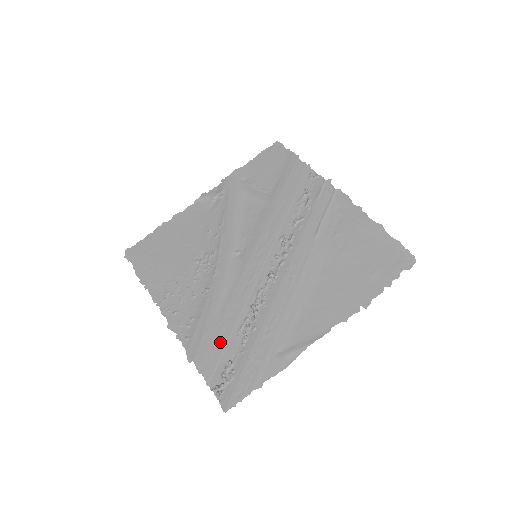
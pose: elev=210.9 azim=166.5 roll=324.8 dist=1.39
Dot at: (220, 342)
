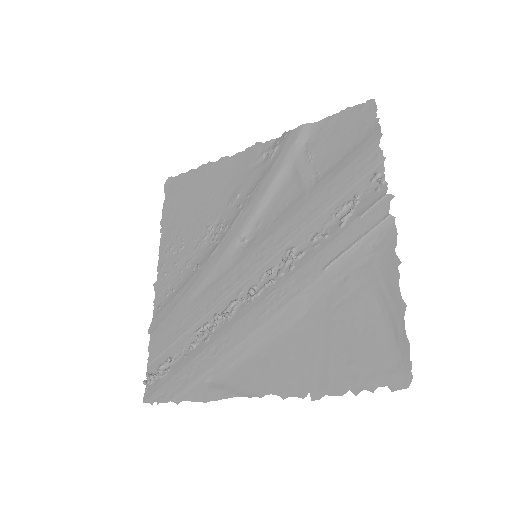
Dot at: (176, 332)
